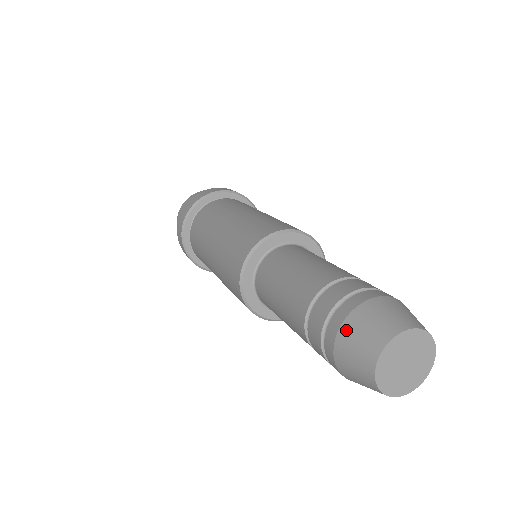
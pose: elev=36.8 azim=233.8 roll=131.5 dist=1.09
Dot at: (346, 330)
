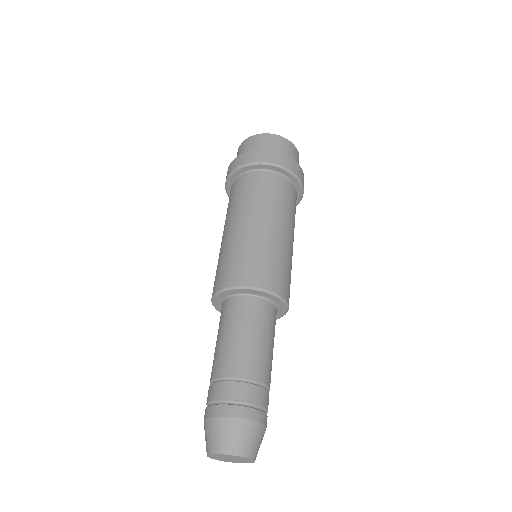
Dot at: occluded
